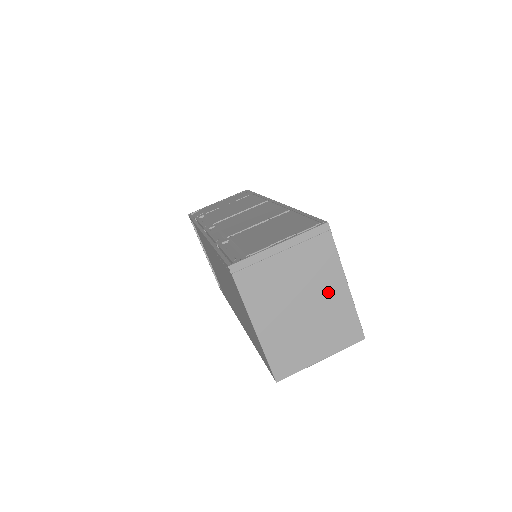
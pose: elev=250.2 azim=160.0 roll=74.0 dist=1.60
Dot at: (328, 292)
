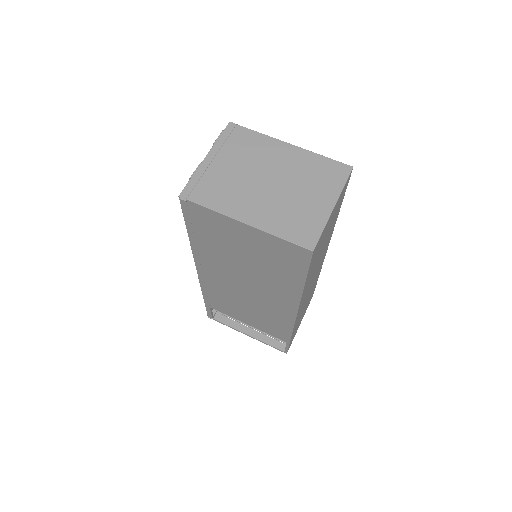
Dot at: (280, 159)
